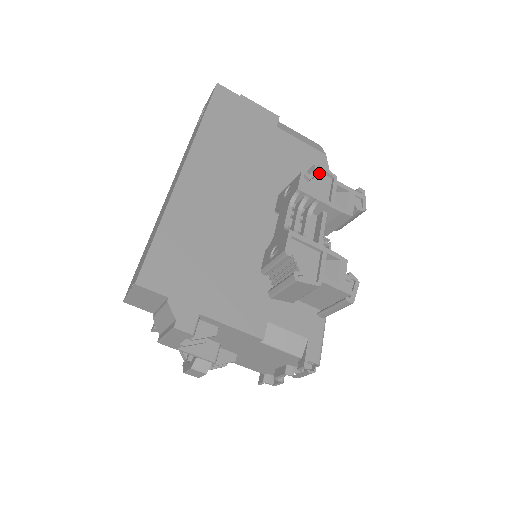
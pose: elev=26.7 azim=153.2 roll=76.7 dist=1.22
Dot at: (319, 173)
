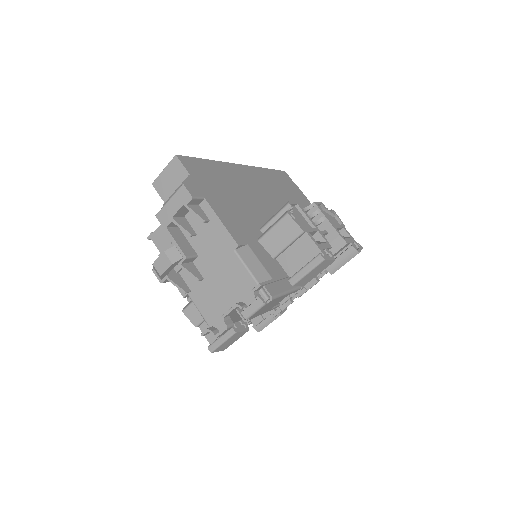
Dot at: (333, 214)
